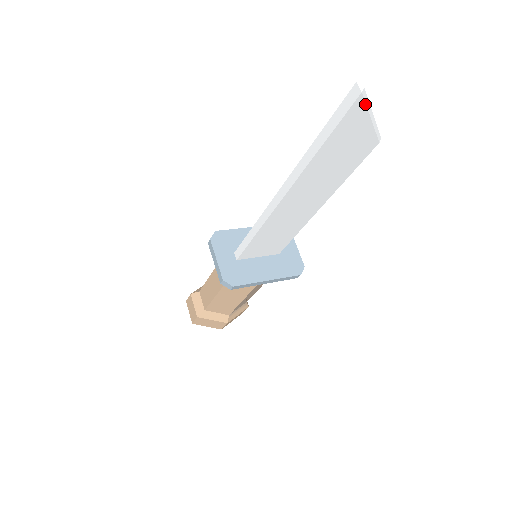
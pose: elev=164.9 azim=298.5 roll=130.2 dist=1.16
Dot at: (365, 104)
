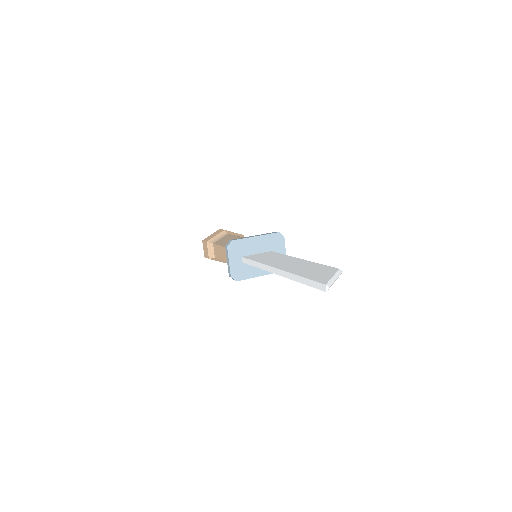
Dot at: occluded
